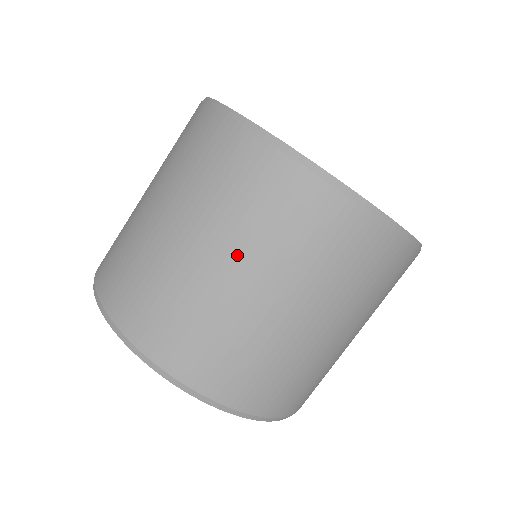
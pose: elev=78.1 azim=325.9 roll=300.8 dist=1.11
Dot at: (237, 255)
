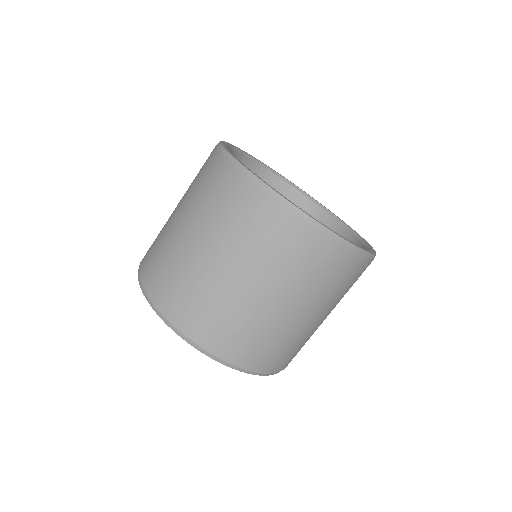
Dot at: (240, 264)
